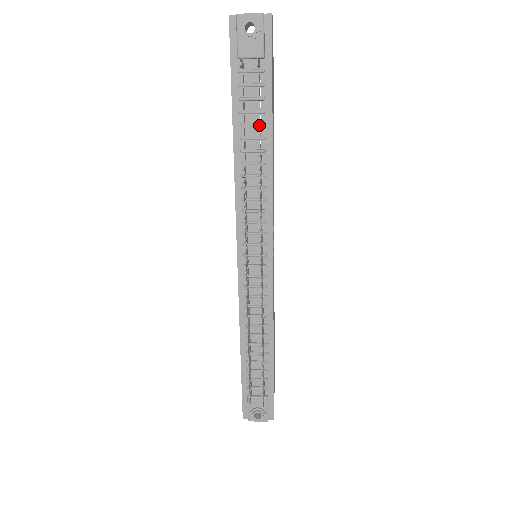
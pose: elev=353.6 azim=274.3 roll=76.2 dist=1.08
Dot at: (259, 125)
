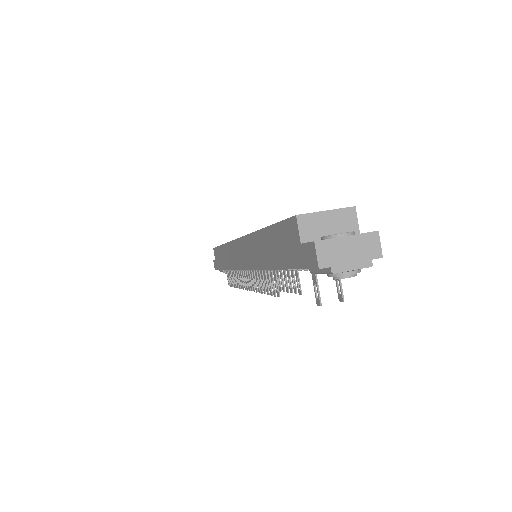
Dot at: occluded
